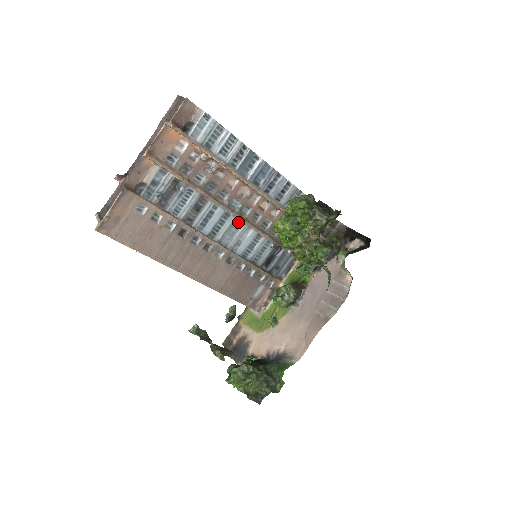
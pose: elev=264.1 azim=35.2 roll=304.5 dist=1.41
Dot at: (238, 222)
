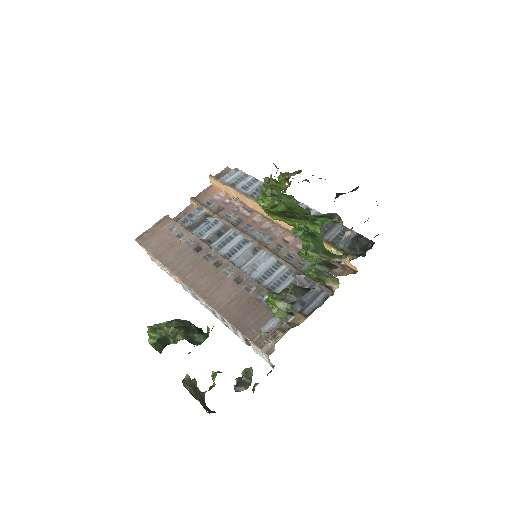
Dot at: (257, 248)
